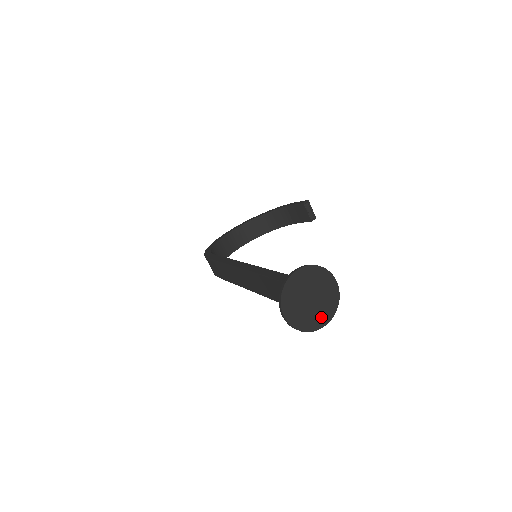
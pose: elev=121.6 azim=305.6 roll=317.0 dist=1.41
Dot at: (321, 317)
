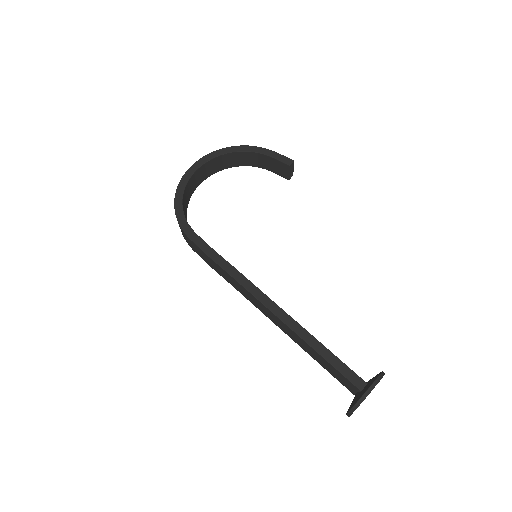
Dot at: occluded
